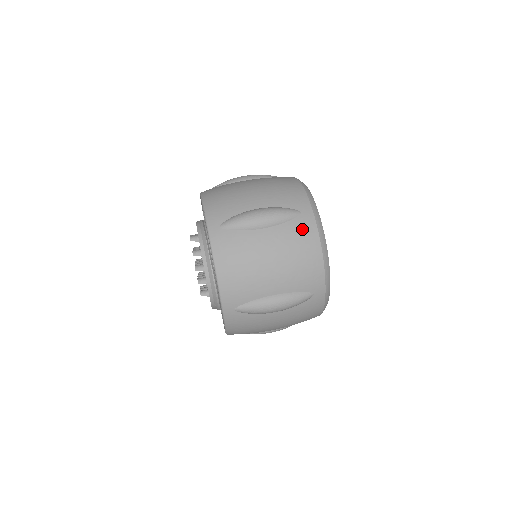
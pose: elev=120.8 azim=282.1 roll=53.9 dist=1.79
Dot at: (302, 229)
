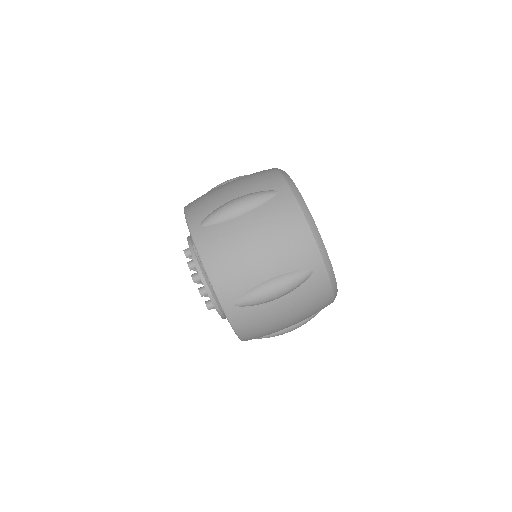
Dot at: (315, 286)
